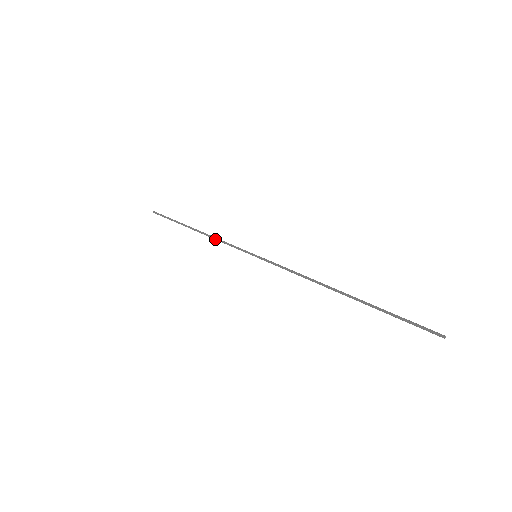
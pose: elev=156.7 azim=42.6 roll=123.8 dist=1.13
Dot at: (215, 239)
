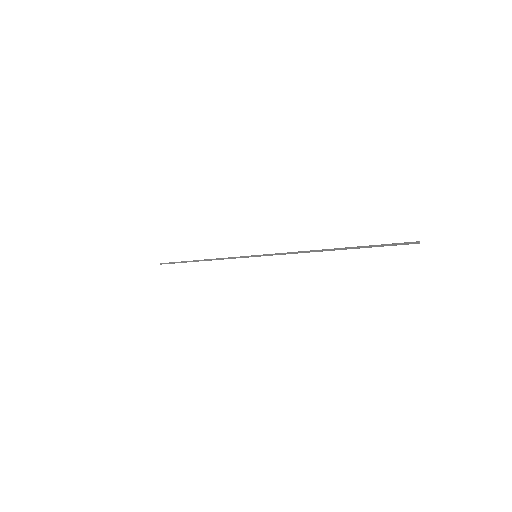
Dot at: occluded
